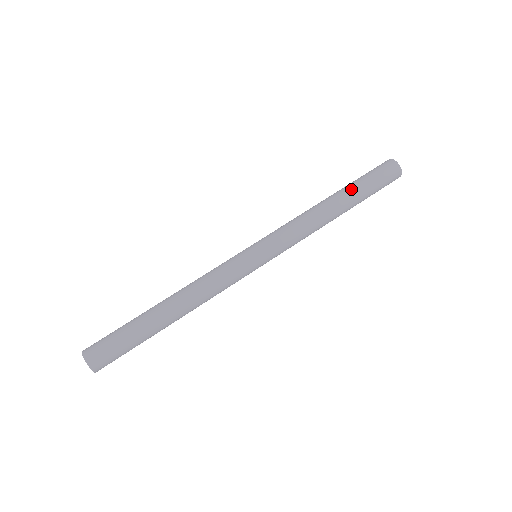
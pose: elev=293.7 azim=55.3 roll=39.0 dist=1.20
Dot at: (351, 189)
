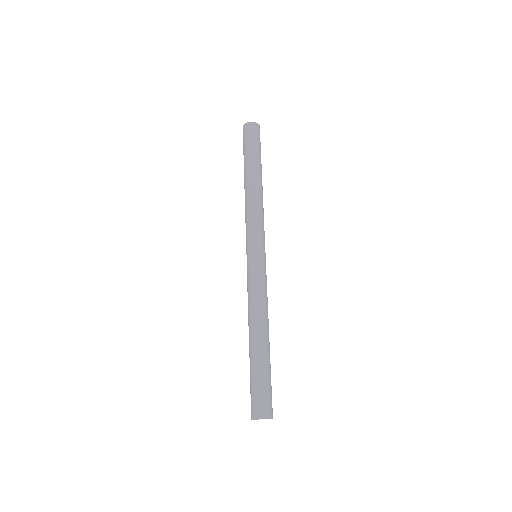
Dot at: (259, 164)
